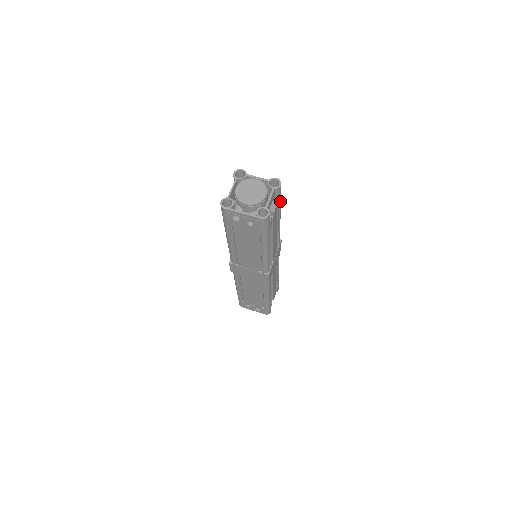
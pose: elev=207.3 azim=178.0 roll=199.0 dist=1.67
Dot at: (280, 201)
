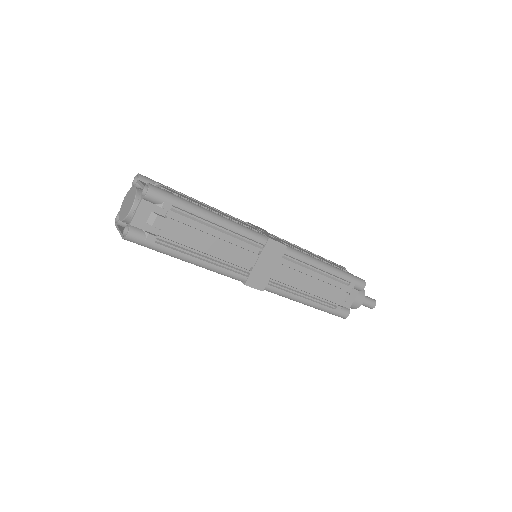
Dot at: (178, 206)
